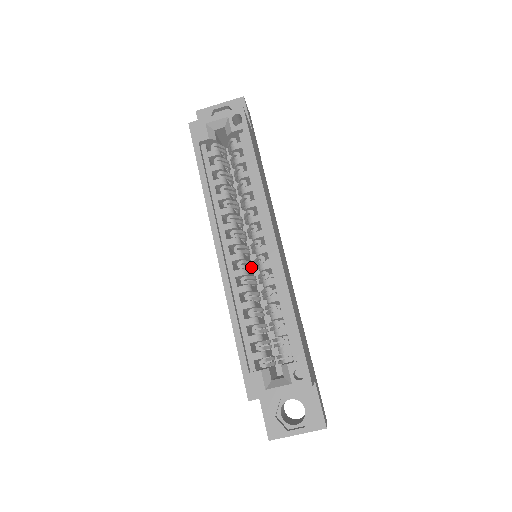
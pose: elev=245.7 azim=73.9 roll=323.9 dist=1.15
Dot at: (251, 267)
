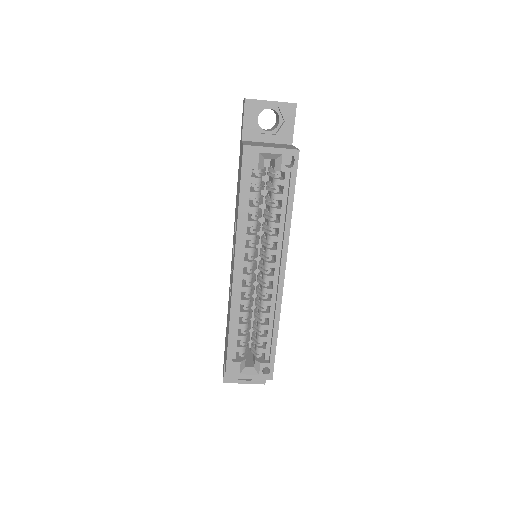
Dot at: (254, 281)
